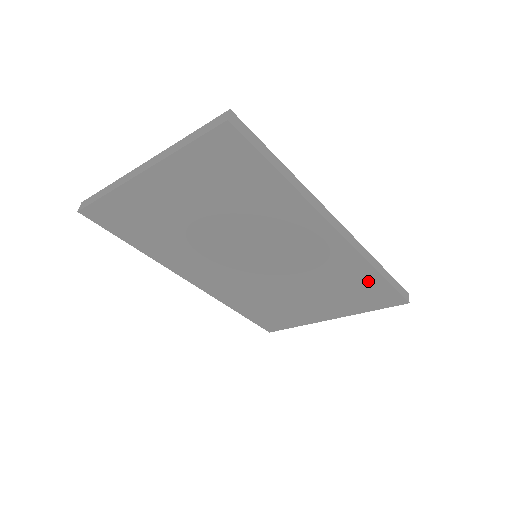
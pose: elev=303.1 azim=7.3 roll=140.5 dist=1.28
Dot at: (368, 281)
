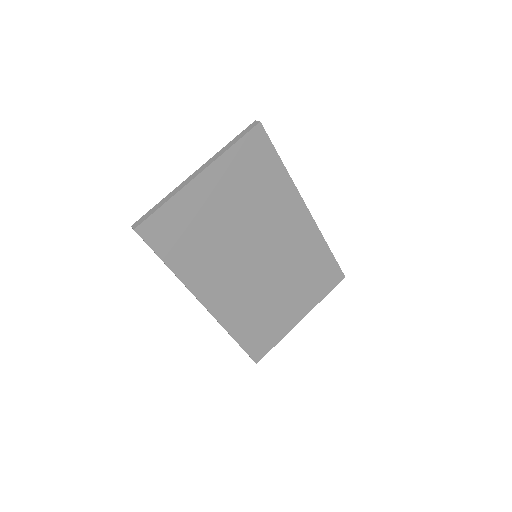
Dot at: (323, 259)
